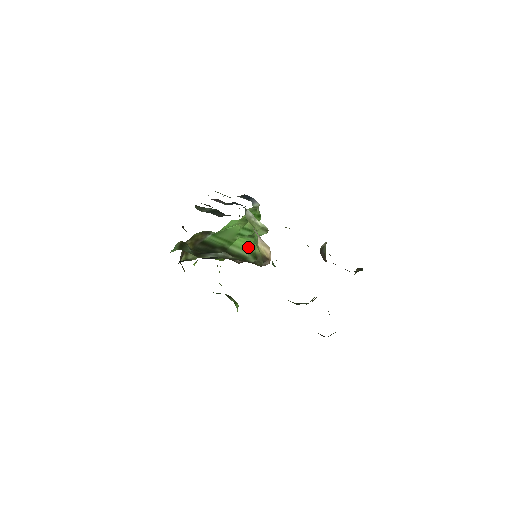
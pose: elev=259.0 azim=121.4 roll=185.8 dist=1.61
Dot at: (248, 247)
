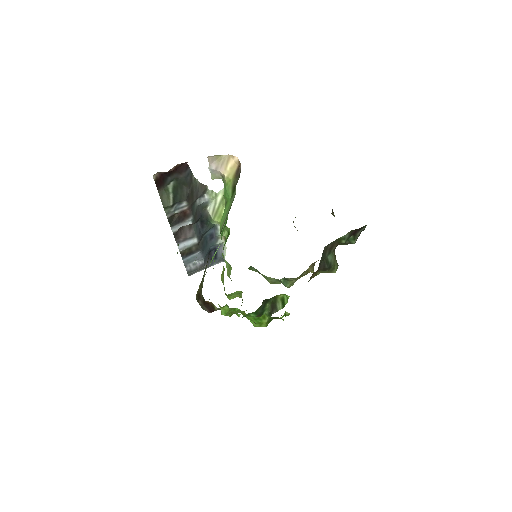
Dot at: (228, 206)
